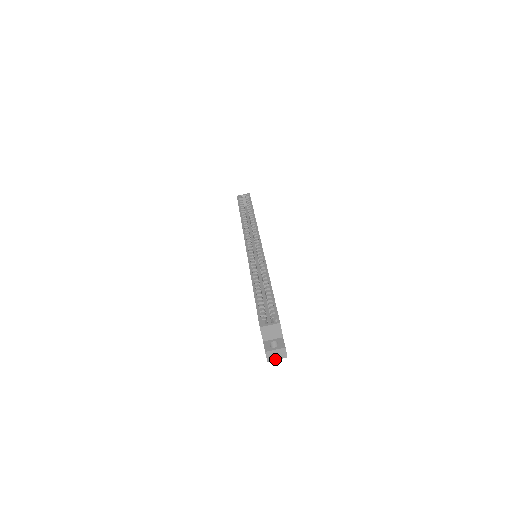
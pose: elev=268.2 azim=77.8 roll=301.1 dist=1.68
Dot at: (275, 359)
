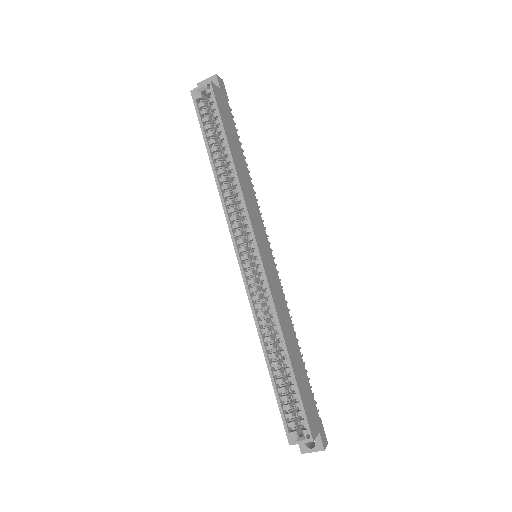
Dot at: occluded
